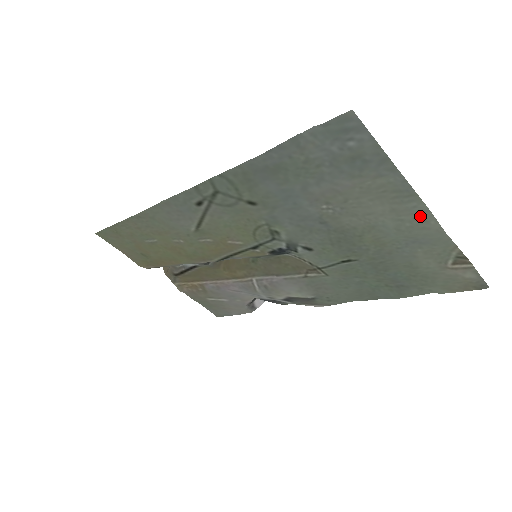
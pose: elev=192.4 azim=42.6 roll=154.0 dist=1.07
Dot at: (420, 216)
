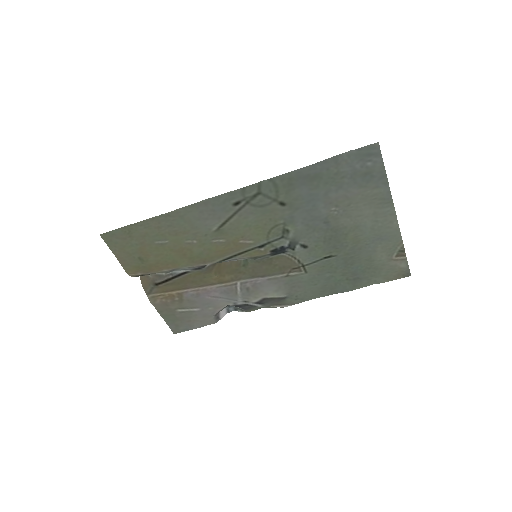
Dot at: (389, 218)
